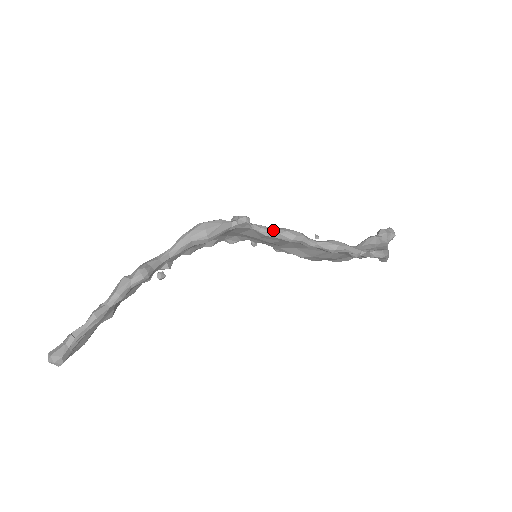
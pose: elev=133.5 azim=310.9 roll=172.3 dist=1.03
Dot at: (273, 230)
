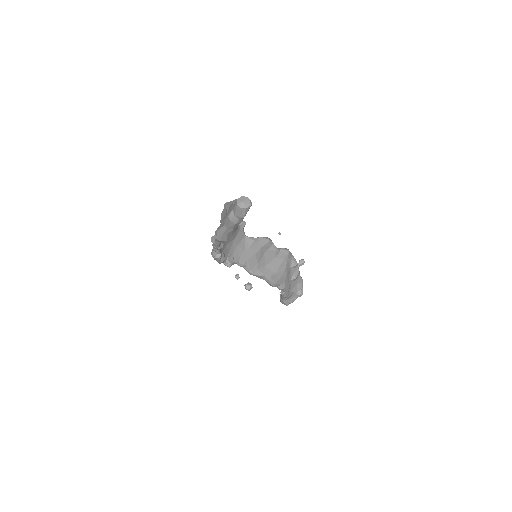
Dot at: (255, 238)
